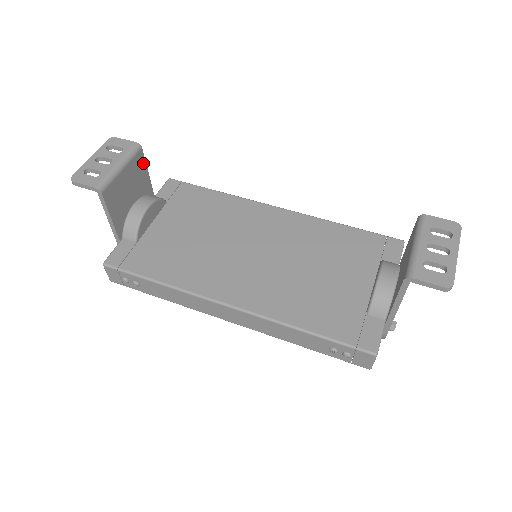
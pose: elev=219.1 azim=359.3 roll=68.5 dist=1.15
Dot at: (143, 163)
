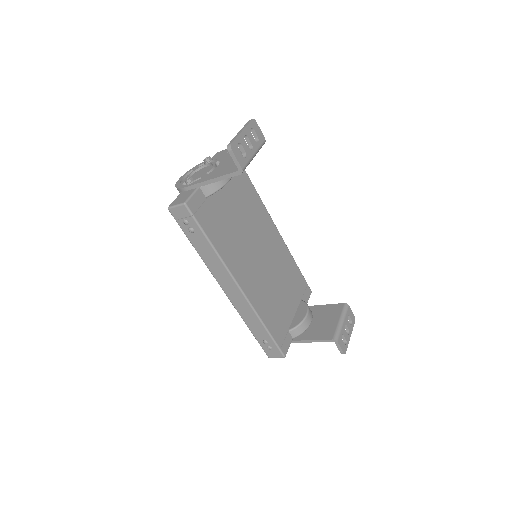
Dot at: occluded
